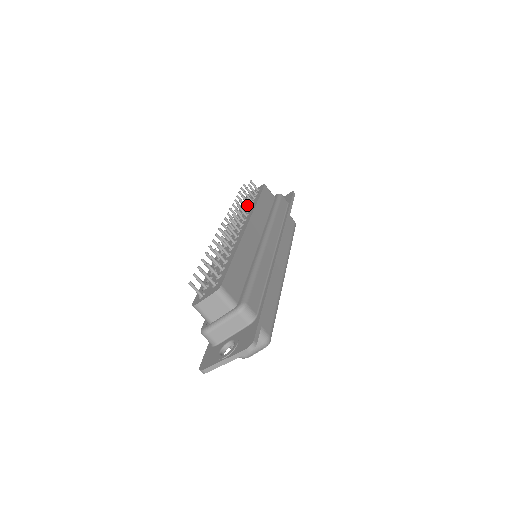
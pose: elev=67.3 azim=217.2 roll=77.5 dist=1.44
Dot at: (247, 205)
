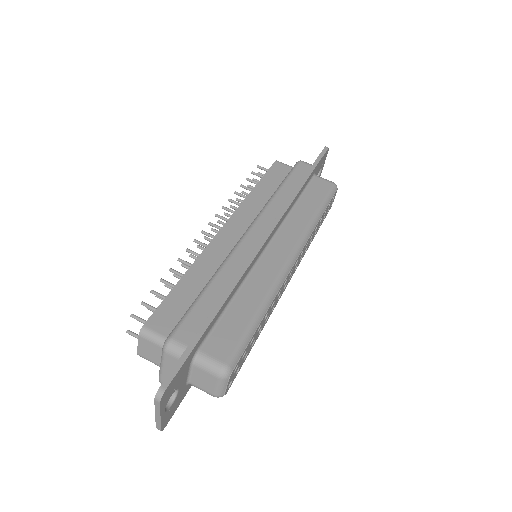
Dot at: occluded
